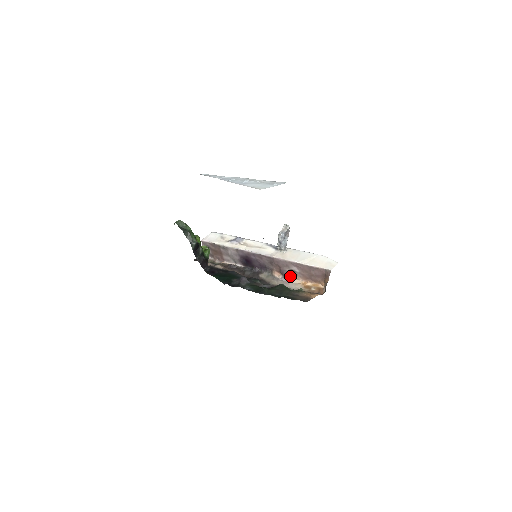
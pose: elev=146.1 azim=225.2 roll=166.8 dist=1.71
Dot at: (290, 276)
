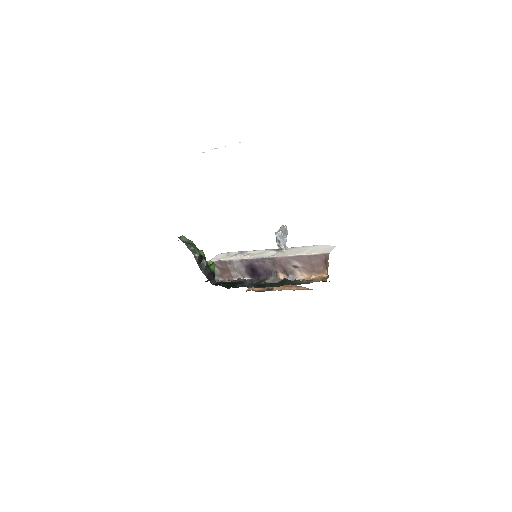
Dot at: (294, 273)
